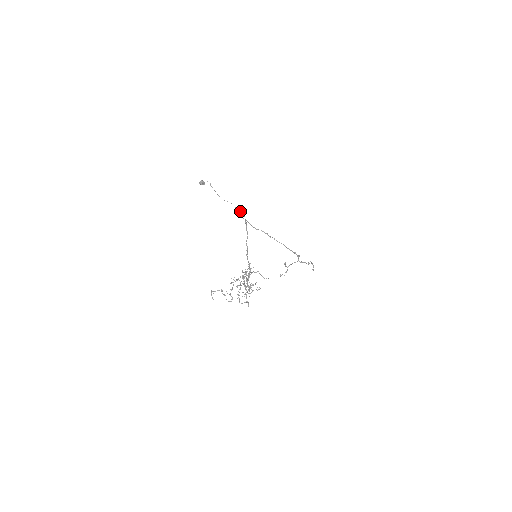
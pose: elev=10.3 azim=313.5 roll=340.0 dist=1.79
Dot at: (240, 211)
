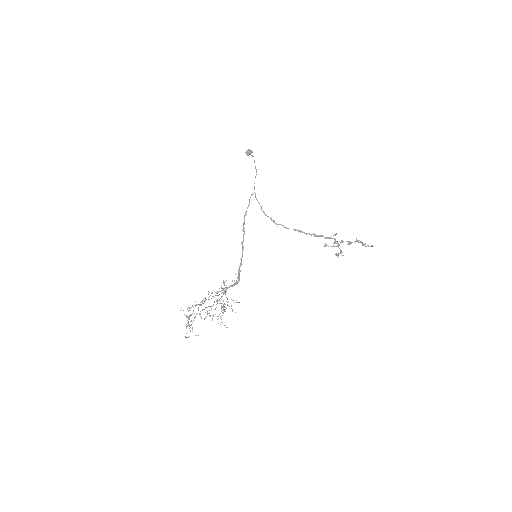
Dot at: (255, 193)
